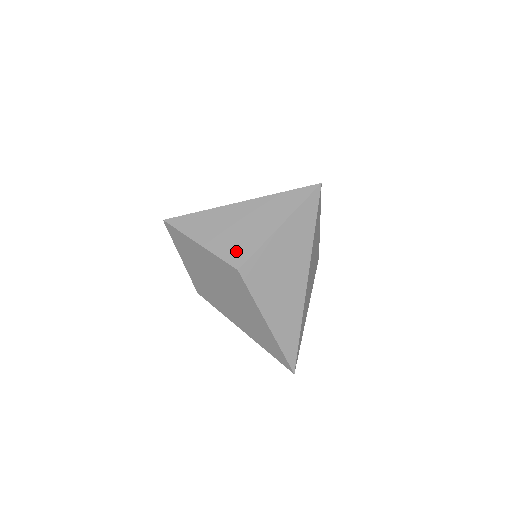
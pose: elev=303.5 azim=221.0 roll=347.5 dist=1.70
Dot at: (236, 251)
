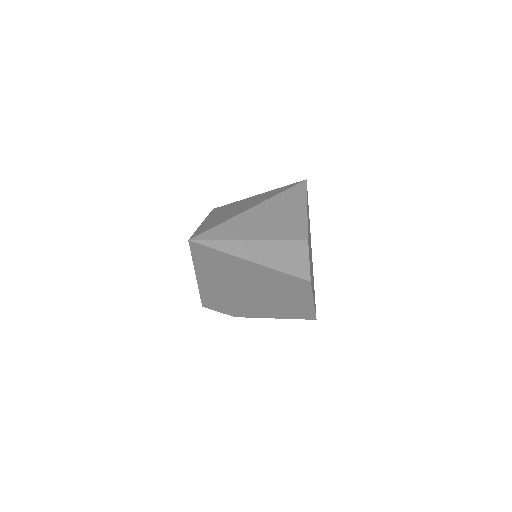
Dot at: occluded
